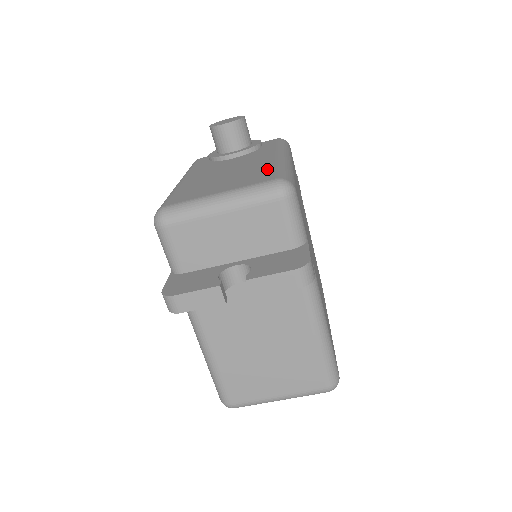
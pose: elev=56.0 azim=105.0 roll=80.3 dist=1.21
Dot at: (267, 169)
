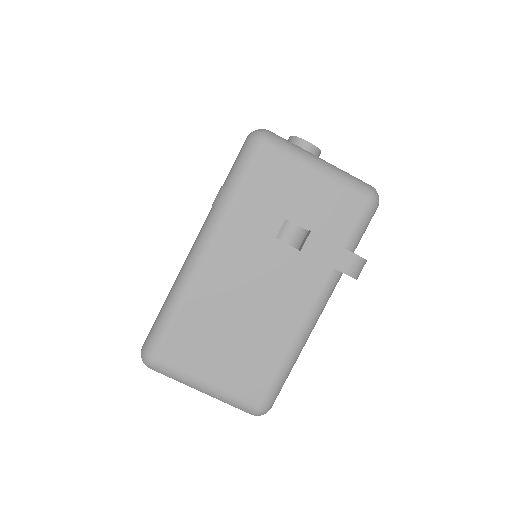
Dot at: occluded
